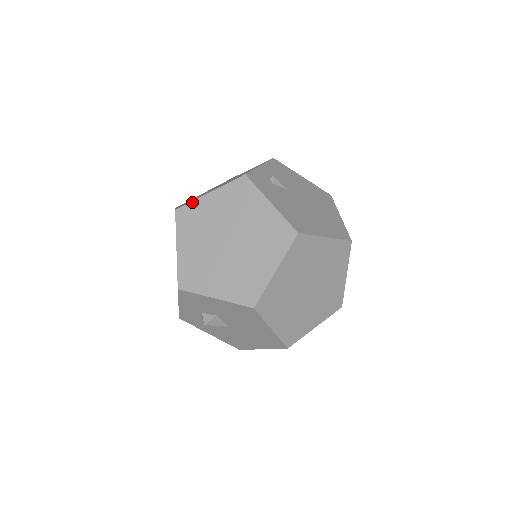
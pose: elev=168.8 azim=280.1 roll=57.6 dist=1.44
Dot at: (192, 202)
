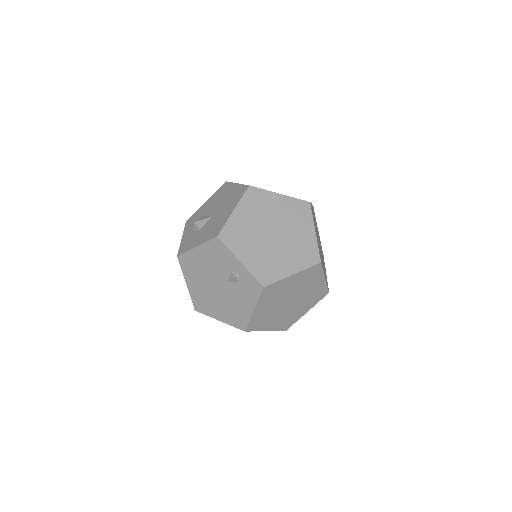
Dot at: occluded
